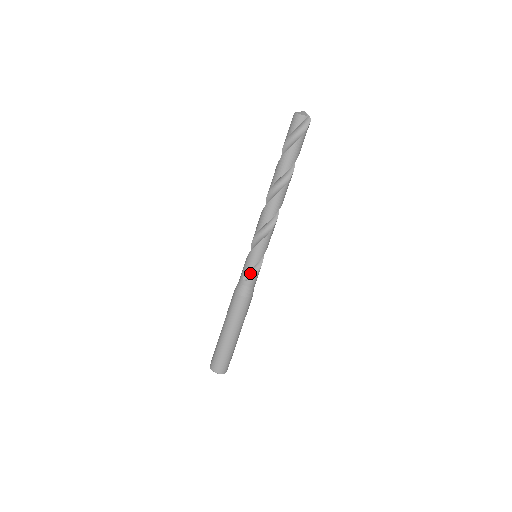
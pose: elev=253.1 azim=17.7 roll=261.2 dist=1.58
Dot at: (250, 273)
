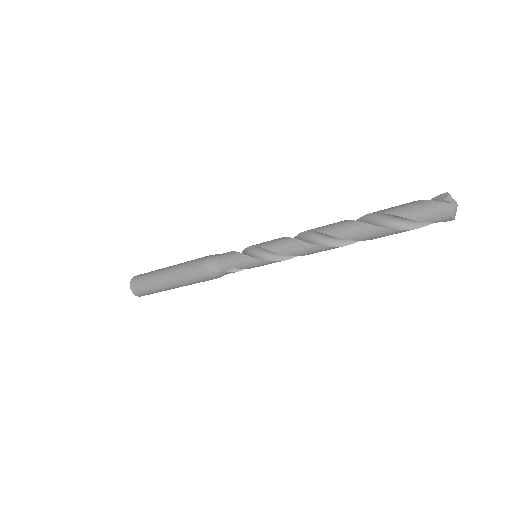
Dot at: occluded
